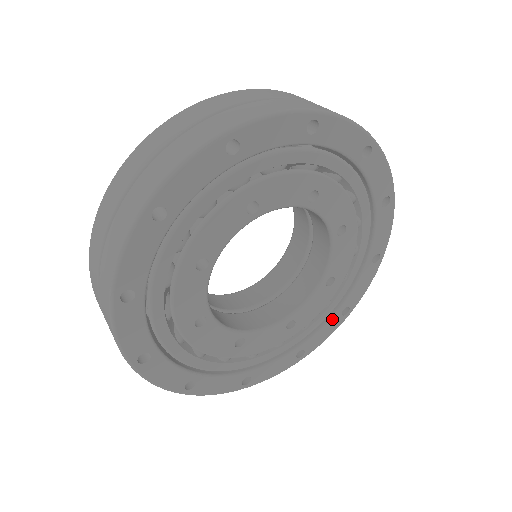
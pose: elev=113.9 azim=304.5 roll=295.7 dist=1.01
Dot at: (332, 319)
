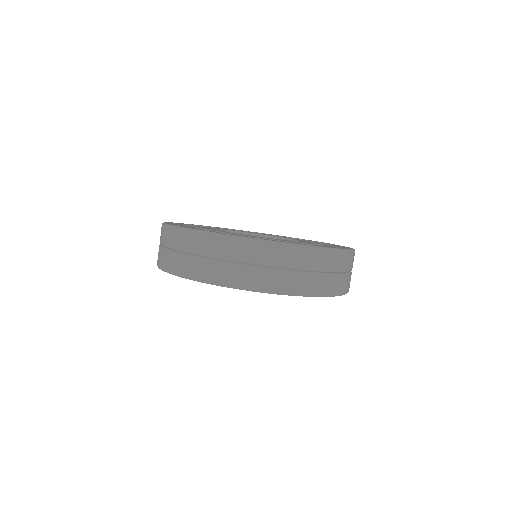
Dot at: occluded
